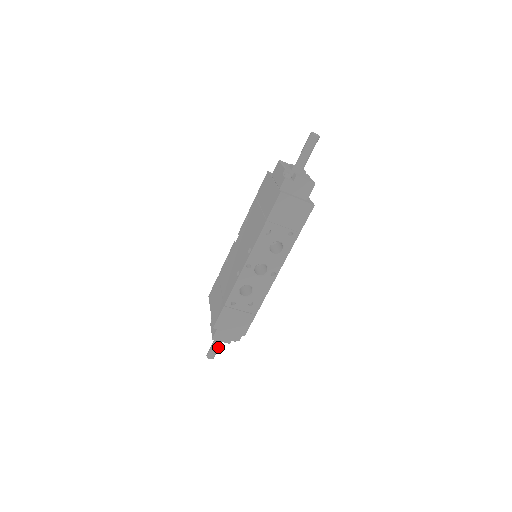
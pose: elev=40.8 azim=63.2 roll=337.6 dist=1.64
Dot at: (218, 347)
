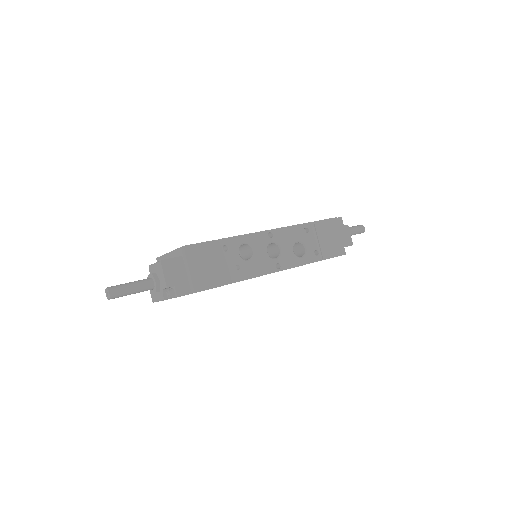
Dot at: (134, 290)
